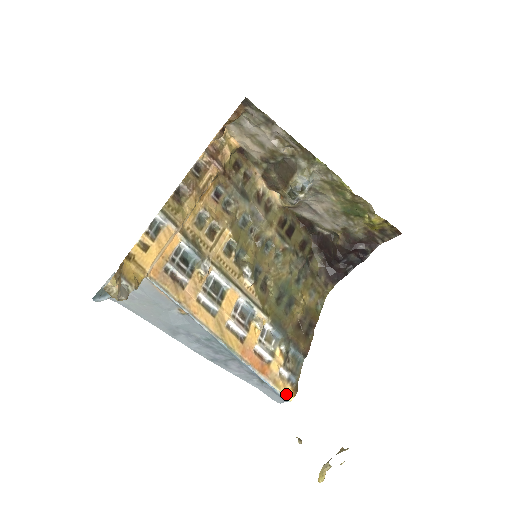
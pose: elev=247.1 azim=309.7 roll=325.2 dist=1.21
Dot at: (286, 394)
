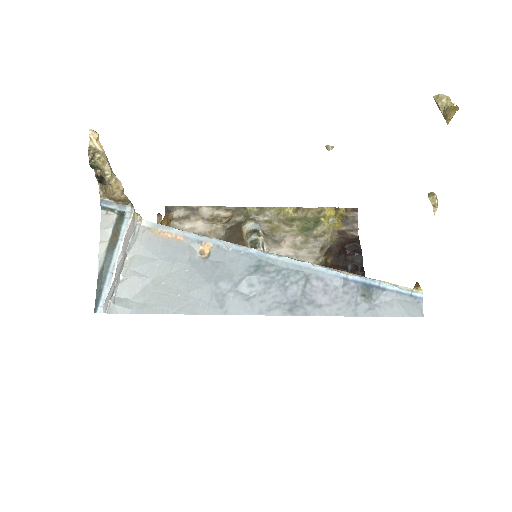
Dot at: (408, 289)
